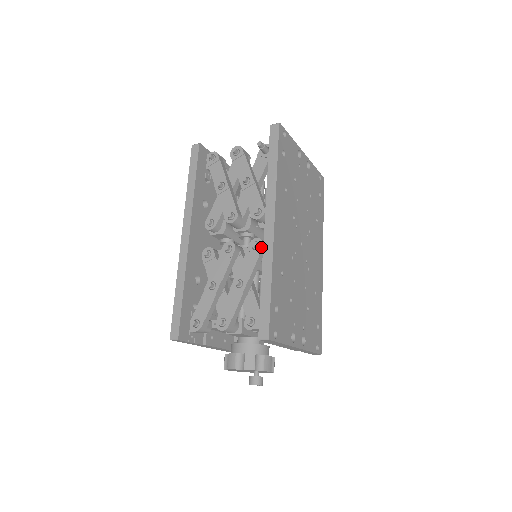
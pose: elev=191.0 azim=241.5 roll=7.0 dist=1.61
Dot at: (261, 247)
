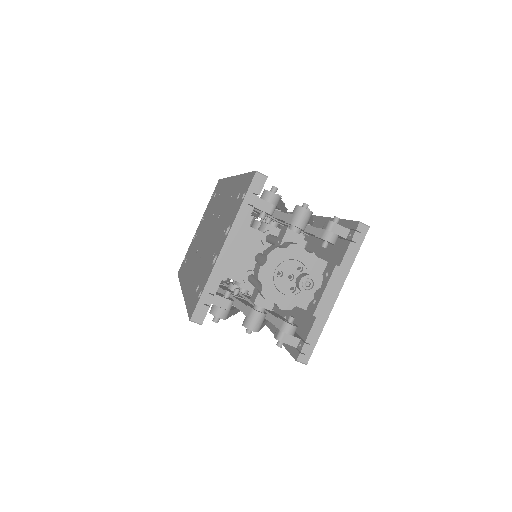
Dot at: occluded
